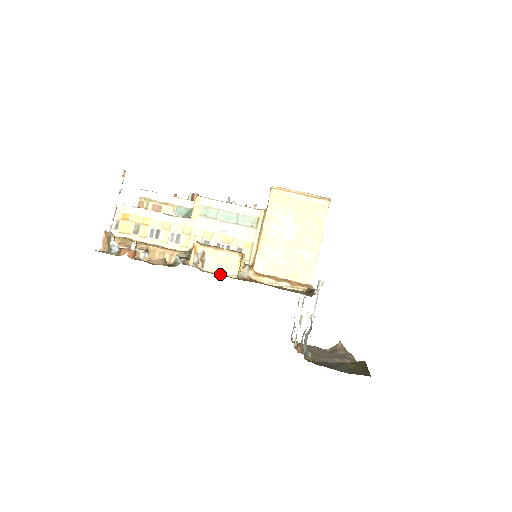
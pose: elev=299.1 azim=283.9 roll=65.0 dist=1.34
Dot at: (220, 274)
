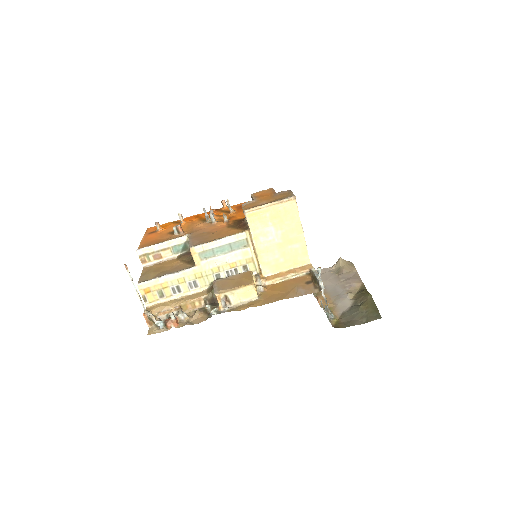
Dot at: (245, 303)
